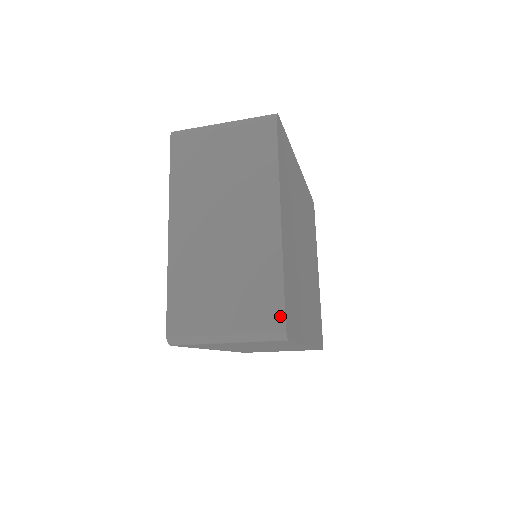
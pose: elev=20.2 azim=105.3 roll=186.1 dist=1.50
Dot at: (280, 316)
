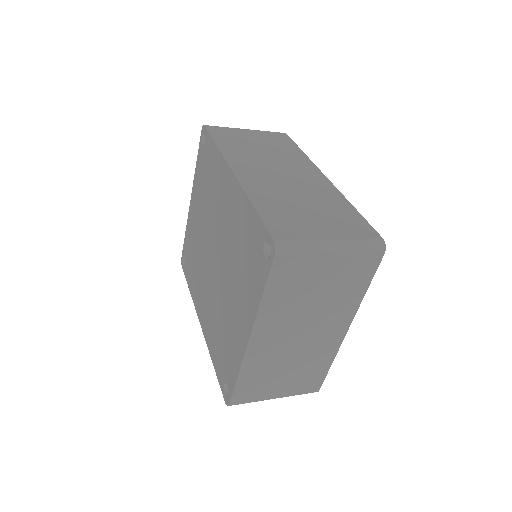
Dot at: (319, 386)
